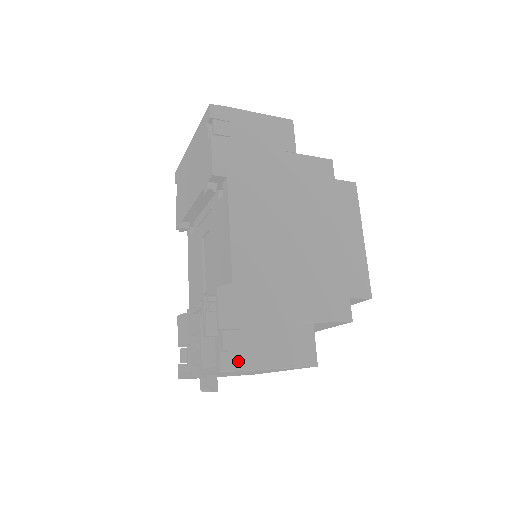
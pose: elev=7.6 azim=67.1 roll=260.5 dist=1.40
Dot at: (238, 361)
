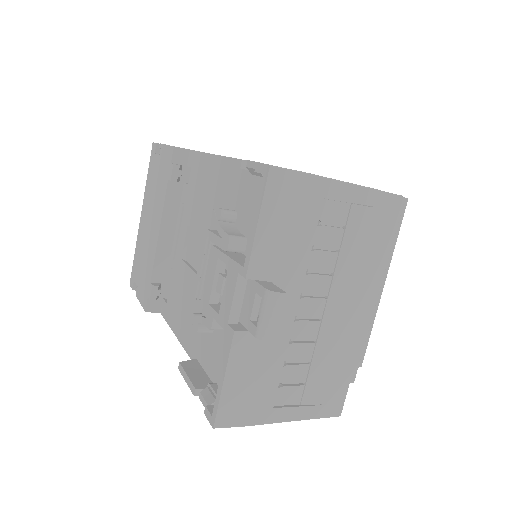
Dot at: occluded
